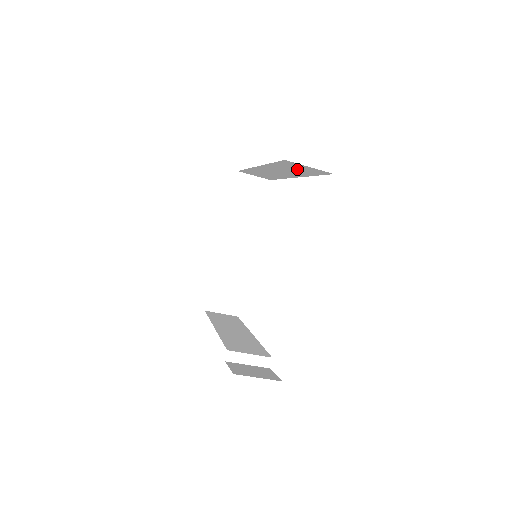
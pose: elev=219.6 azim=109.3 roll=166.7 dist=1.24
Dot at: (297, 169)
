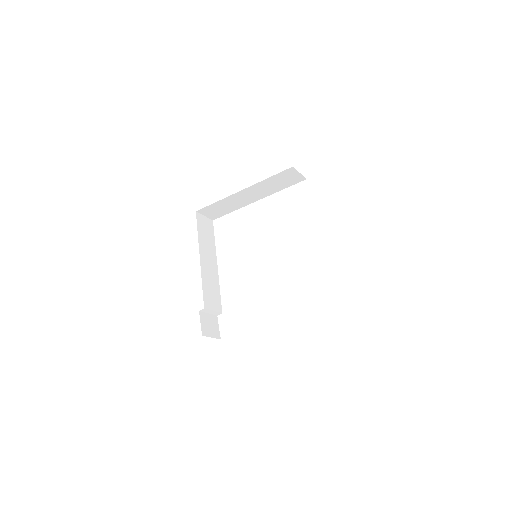
Dot at: occluded
